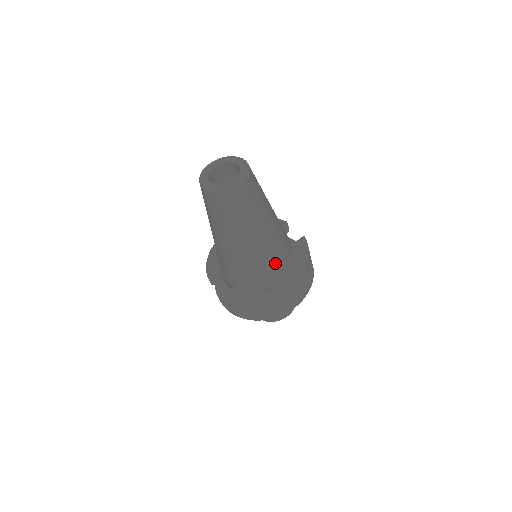
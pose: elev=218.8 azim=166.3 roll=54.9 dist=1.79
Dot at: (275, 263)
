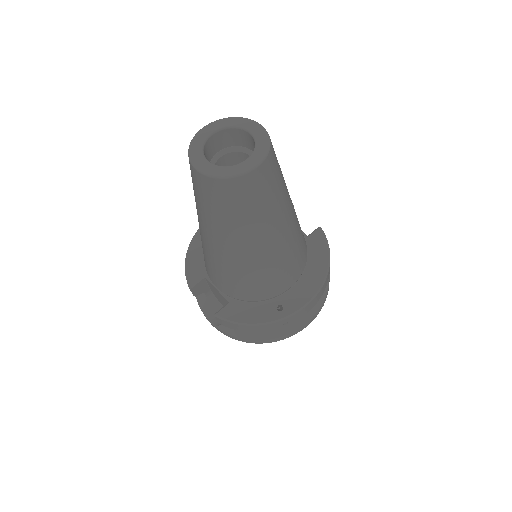
Dot at: (290, 271)
